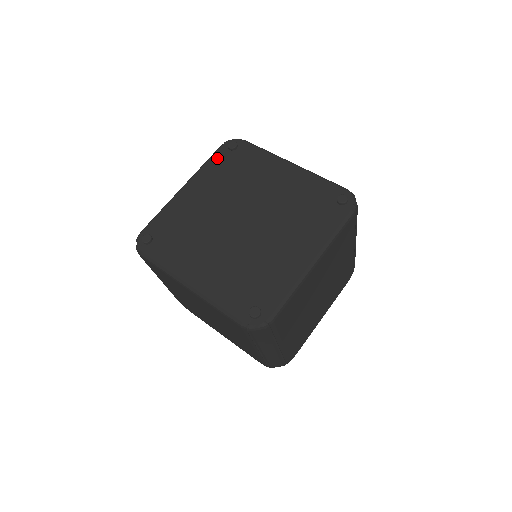
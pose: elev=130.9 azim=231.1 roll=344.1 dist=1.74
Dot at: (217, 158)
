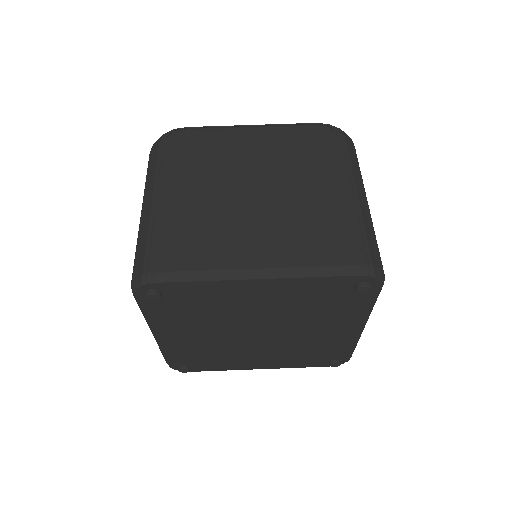
Dot at: (152, 309)
